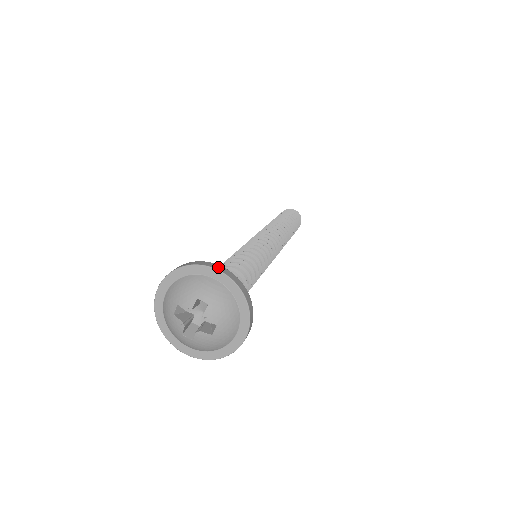
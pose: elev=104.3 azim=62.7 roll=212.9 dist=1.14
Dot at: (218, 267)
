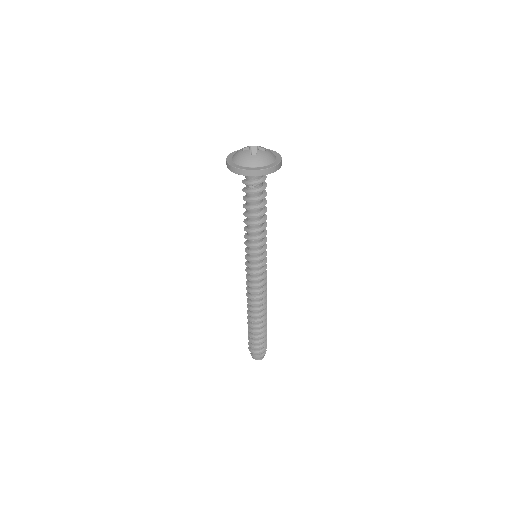
Dot at: occluded
